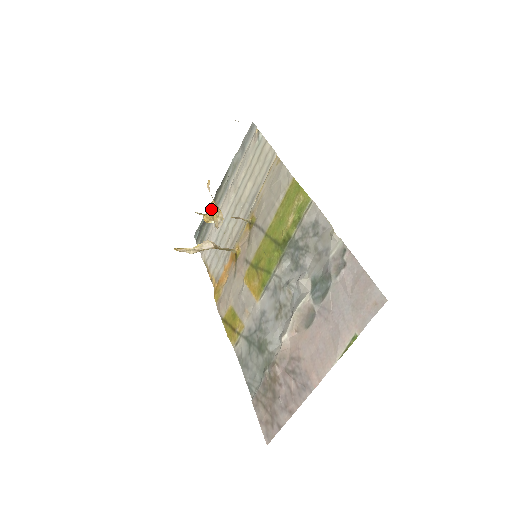
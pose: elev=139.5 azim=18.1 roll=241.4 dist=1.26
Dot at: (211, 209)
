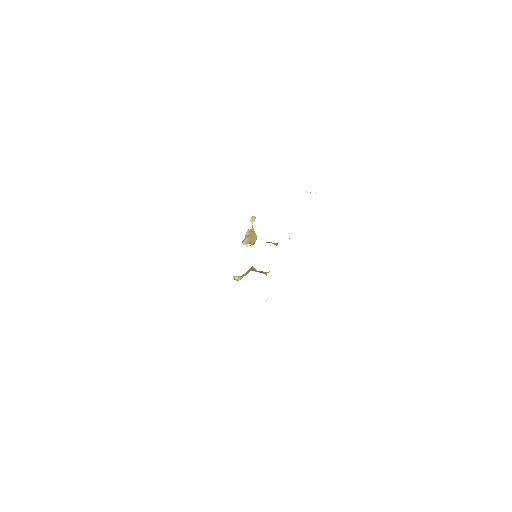
Dot at: occluded
